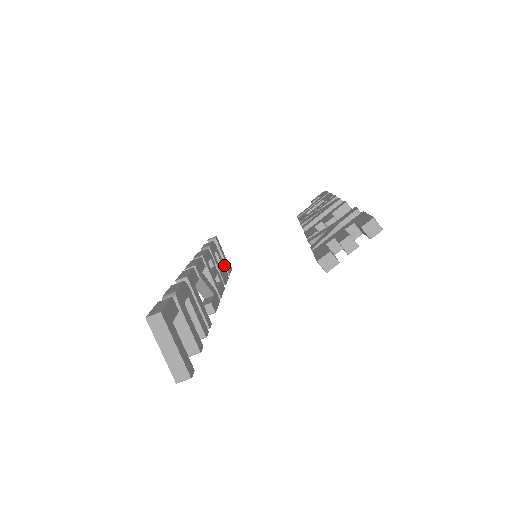
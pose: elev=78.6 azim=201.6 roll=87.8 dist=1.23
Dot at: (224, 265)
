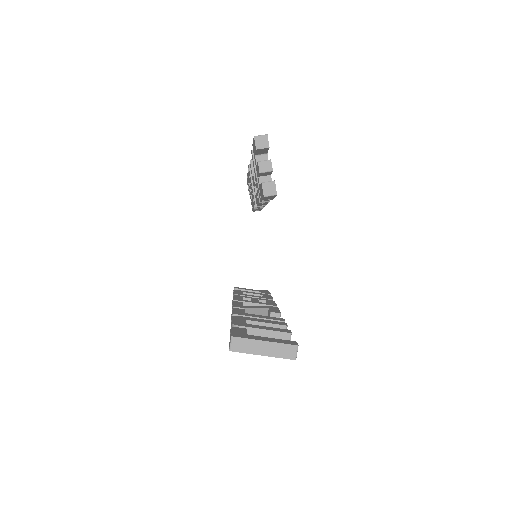
Dot at: (259, 293)
